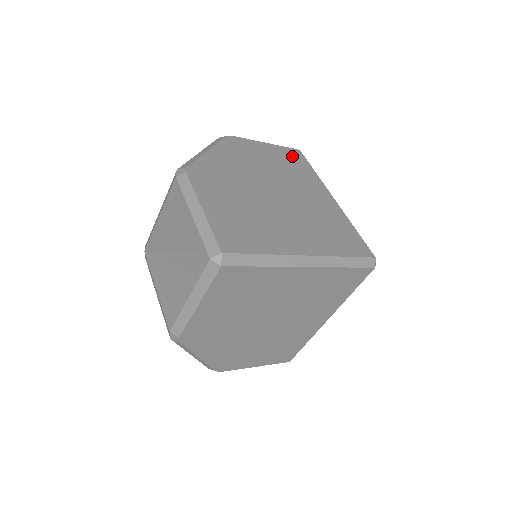
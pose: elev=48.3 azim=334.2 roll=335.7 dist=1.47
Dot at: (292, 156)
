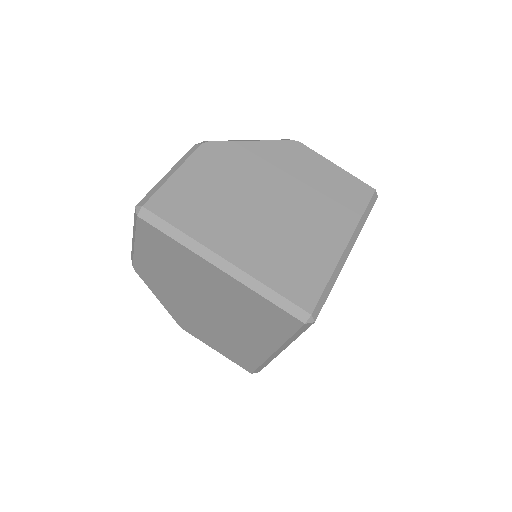
Dot at: (353, 189)
